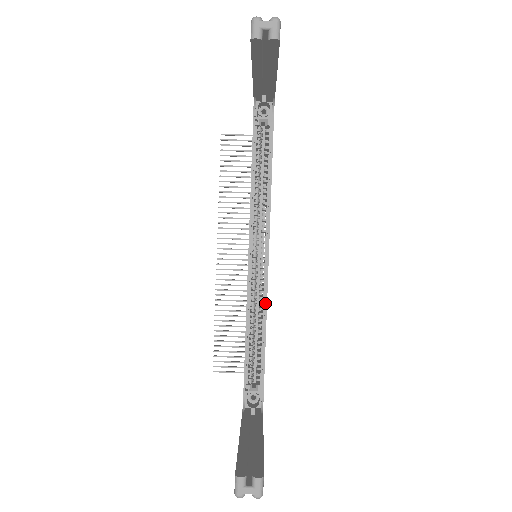
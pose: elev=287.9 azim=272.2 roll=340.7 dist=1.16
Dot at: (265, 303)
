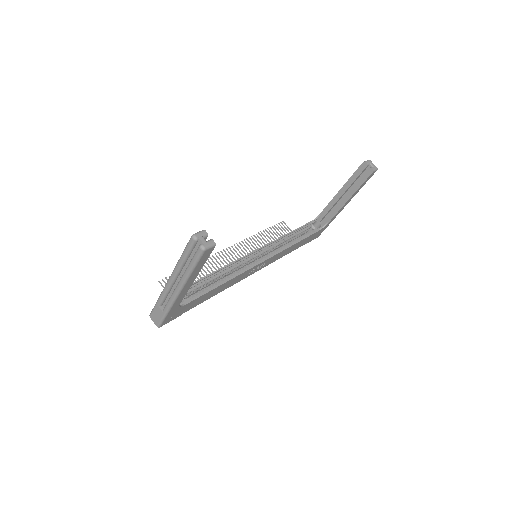
Dot at: (238, 274)
